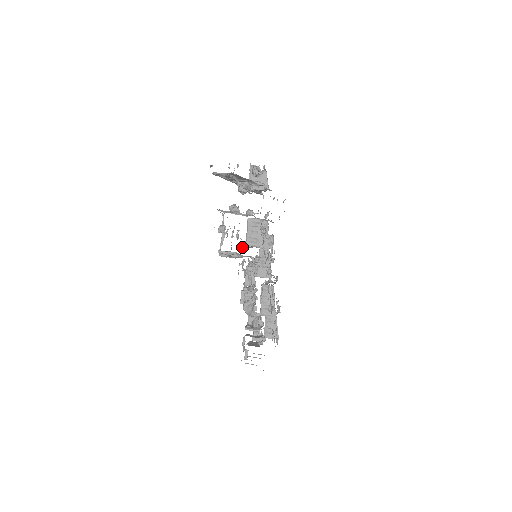
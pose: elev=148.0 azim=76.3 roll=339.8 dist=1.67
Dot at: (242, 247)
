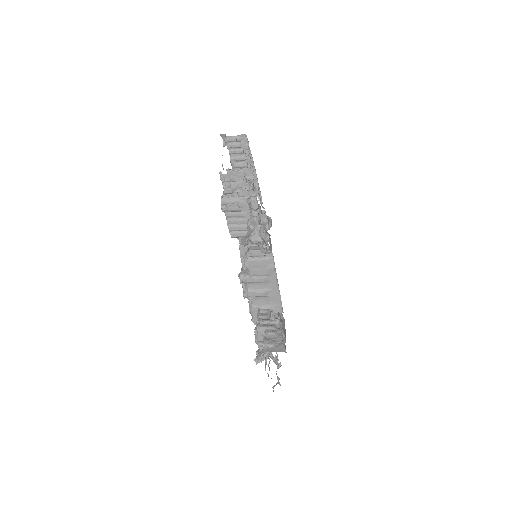
Dot at: occluded
